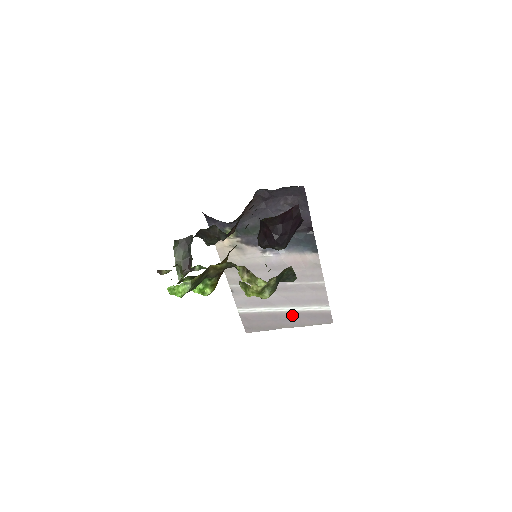
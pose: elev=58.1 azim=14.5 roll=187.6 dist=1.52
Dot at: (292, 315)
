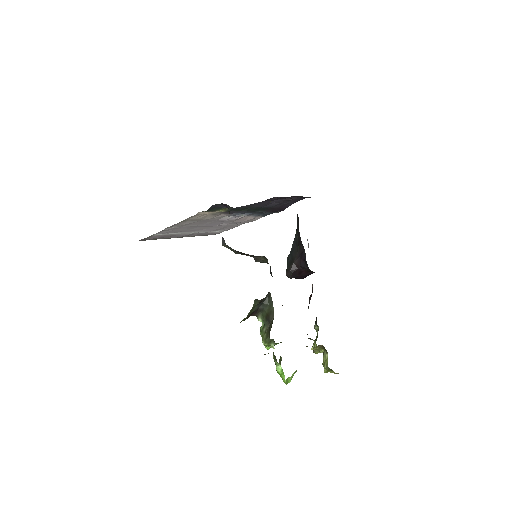
Dot at: (192, 234)
